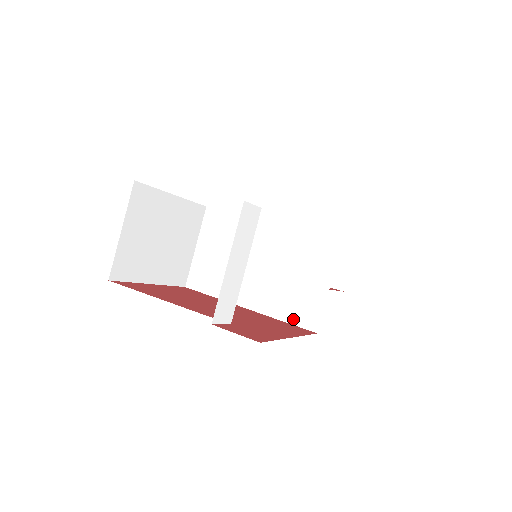
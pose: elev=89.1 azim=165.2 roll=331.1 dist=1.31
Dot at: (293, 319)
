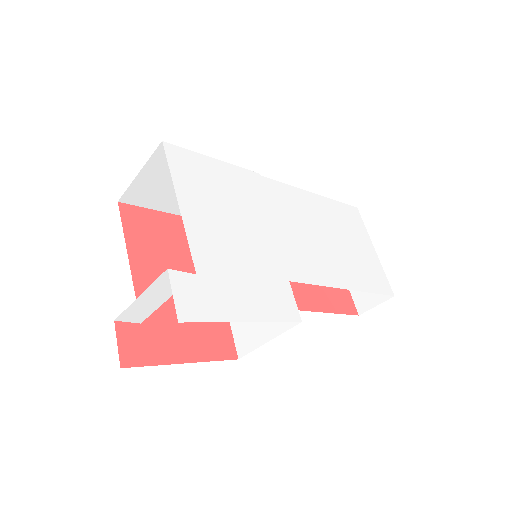
Dot at: (235, 331)
